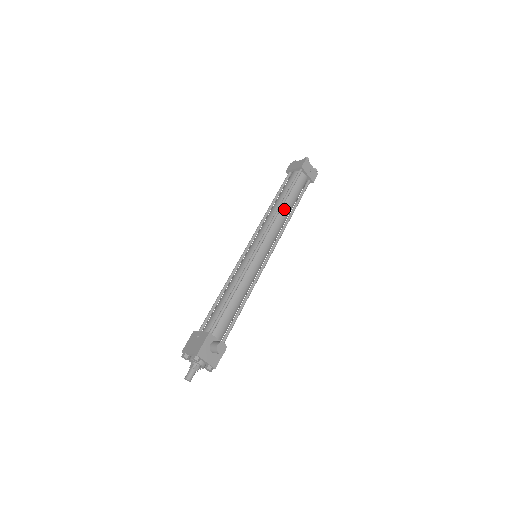
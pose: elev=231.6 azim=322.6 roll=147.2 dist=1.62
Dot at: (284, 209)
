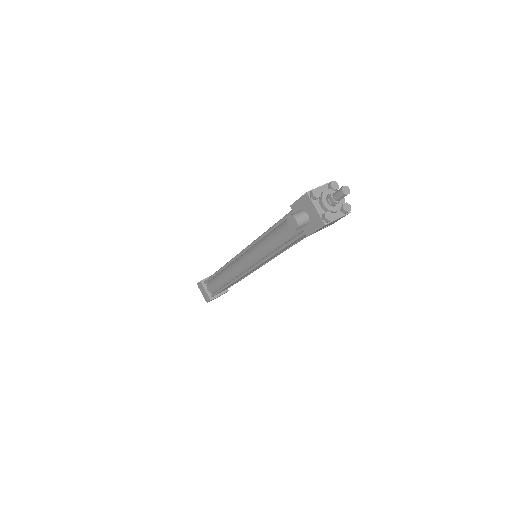
Dot at: occluded
